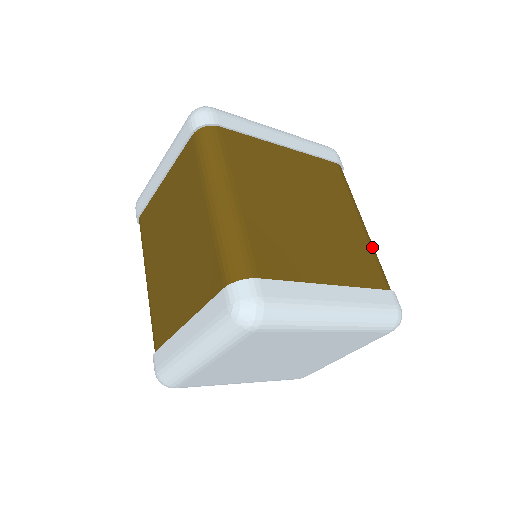
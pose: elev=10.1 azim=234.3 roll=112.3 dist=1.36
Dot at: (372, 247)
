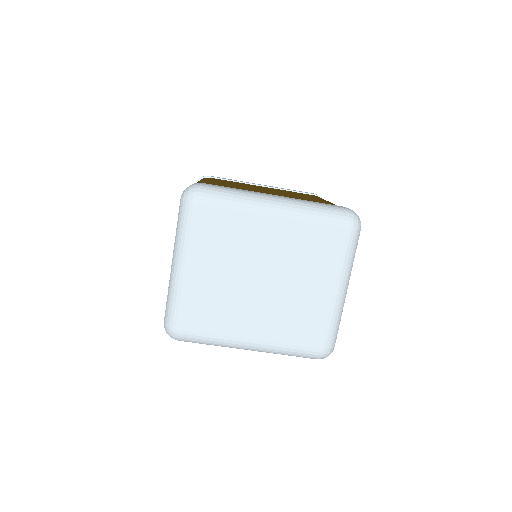
Dot at: occluded
